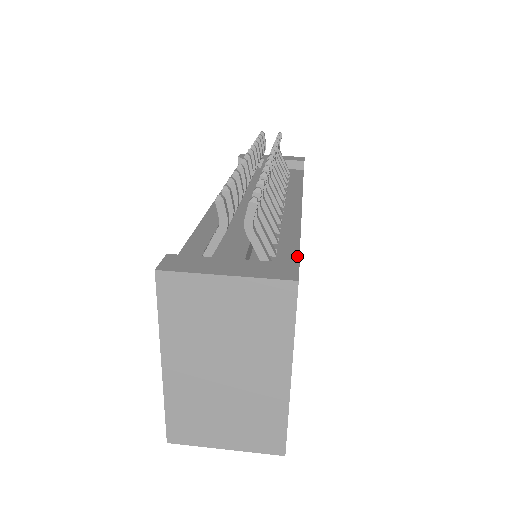
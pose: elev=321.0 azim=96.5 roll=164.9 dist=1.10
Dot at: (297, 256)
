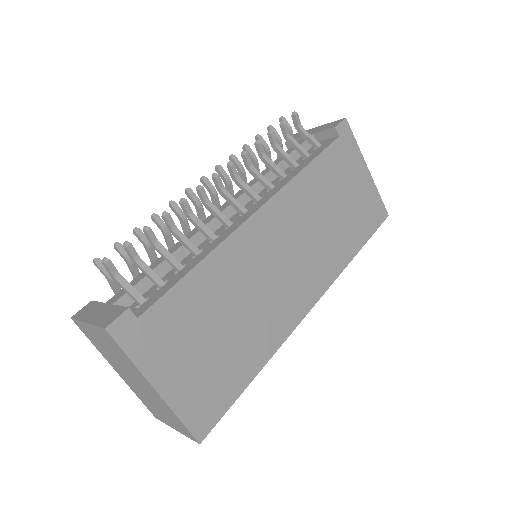
Dot at: (169, 288)
